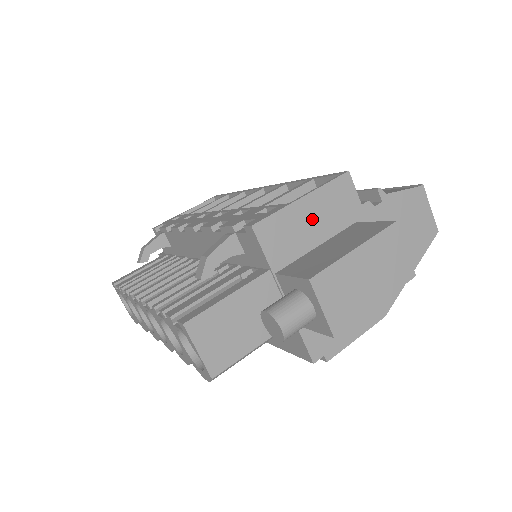
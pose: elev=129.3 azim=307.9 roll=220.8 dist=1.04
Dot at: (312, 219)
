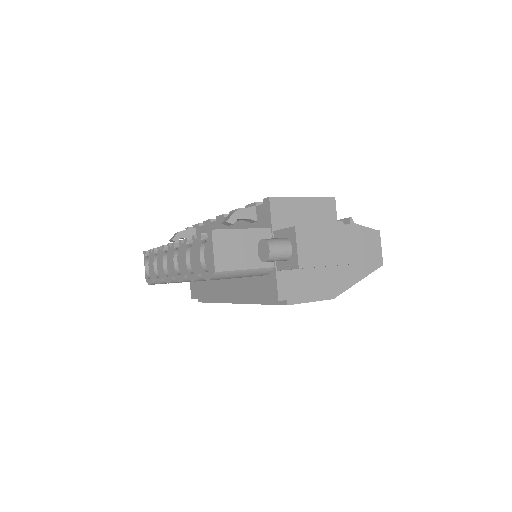
Dot at: (305, 213)
